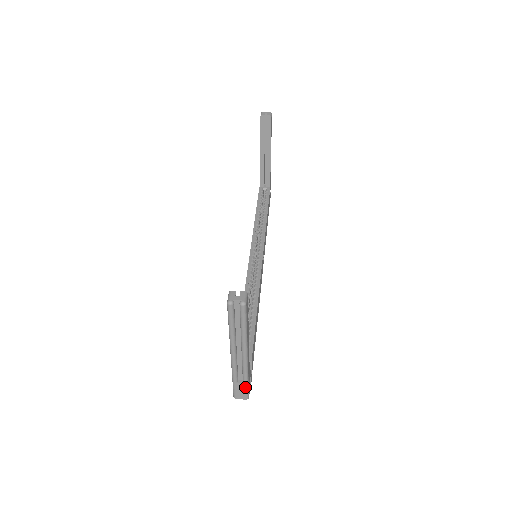
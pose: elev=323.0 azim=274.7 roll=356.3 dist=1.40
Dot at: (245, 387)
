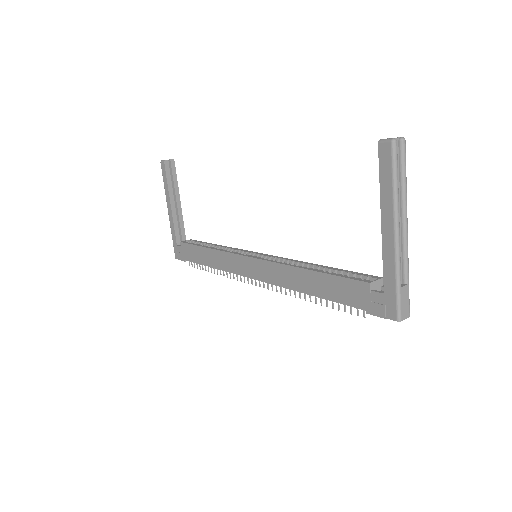
Dot at: (408, 291)
